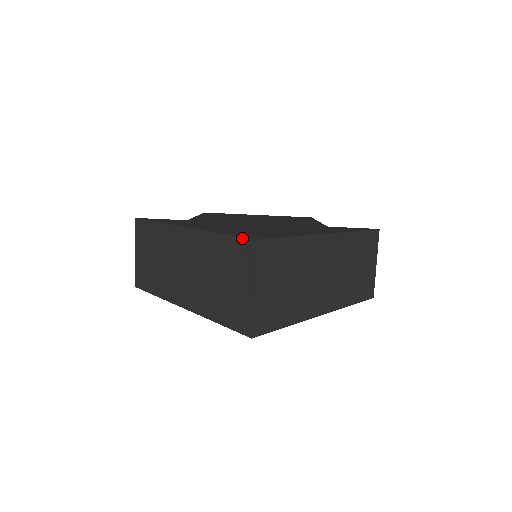
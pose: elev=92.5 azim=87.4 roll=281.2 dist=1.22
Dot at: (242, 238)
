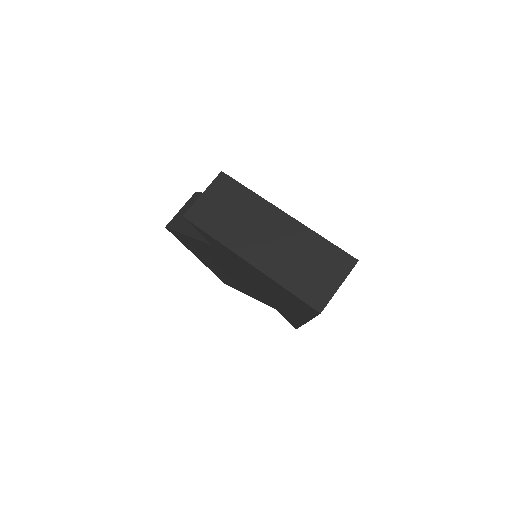
Dot at: (346, 253)
